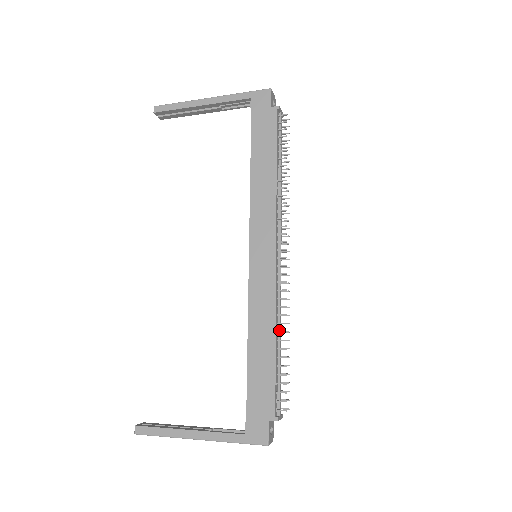
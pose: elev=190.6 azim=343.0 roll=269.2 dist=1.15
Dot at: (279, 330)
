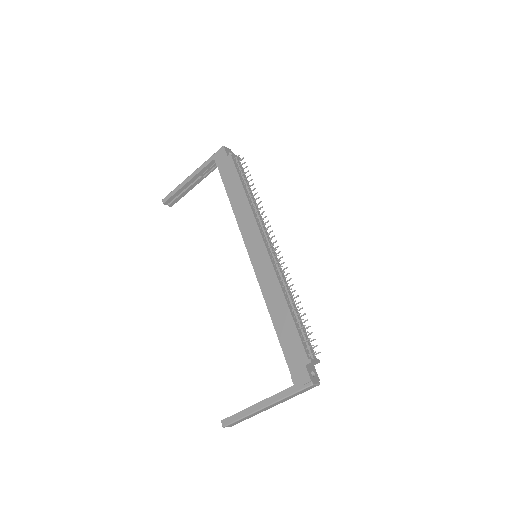
Dot at: (289, 297)
